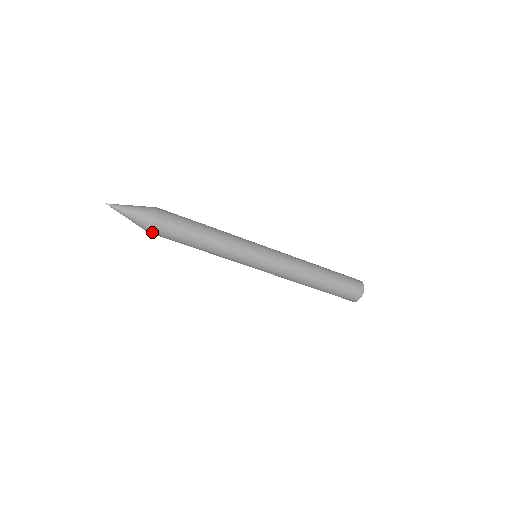
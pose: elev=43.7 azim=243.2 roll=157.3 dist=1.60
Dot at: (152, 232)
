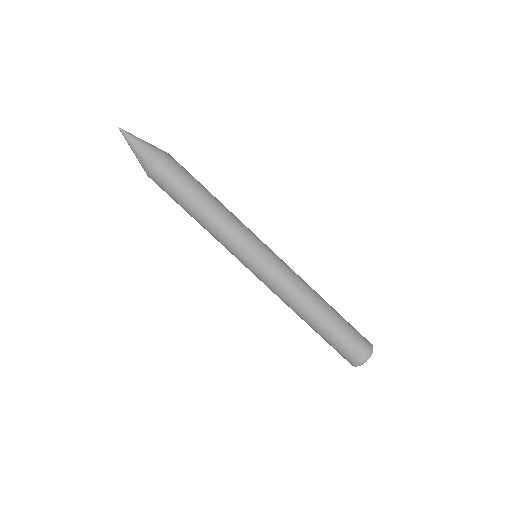
Dot at: occluded
